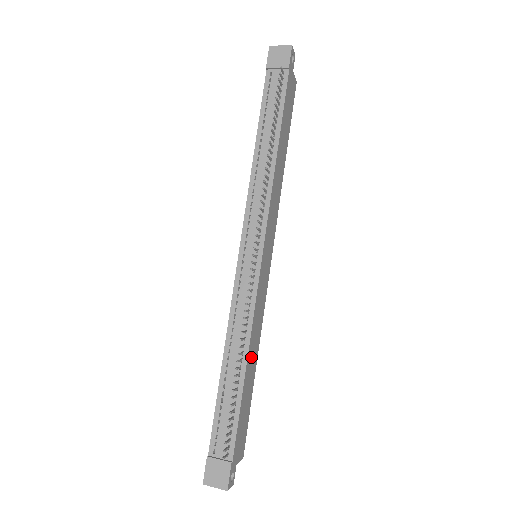
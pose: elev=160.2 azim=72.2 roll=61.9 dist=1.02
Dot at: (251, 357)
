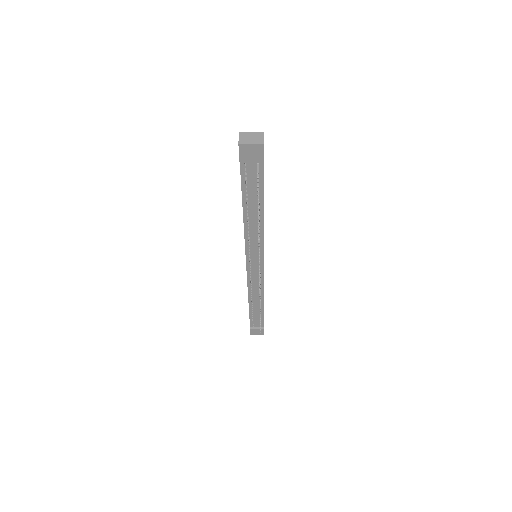
Dot at: occluded
